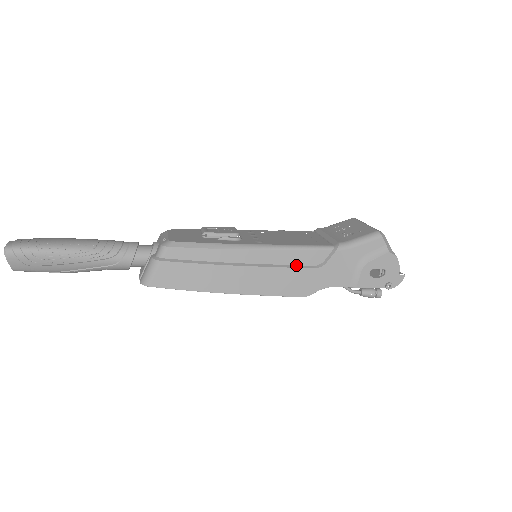
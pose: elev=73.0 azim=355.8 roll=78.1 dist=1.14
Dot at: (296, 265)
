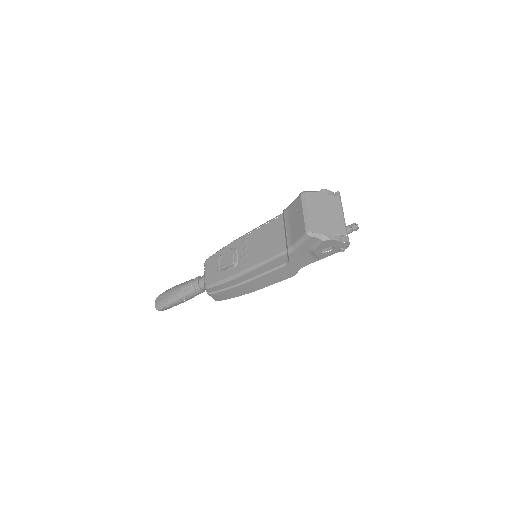
Dot at: (274, 268)
